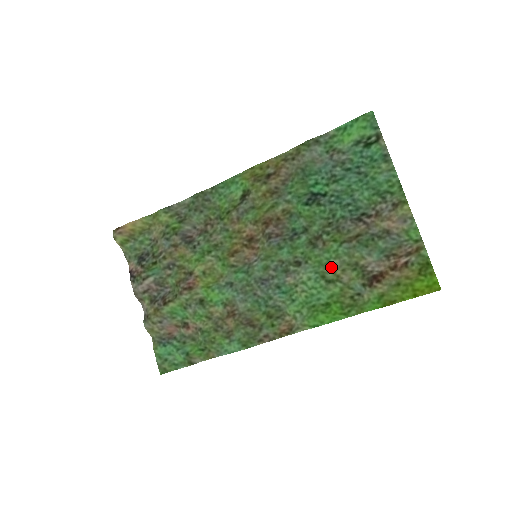
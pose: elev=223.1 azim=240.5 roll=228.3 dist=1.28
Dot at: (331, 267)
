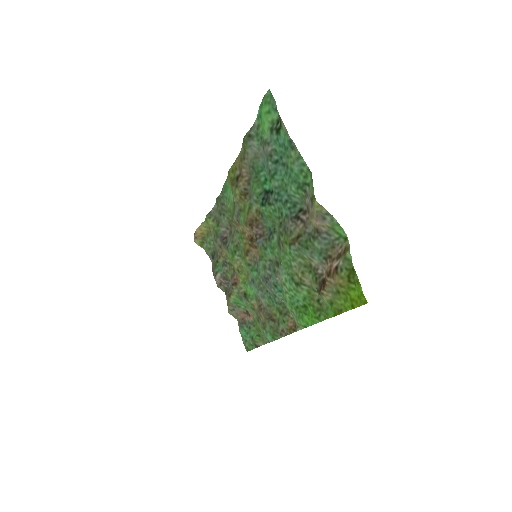
Dot at: (295, 269)
